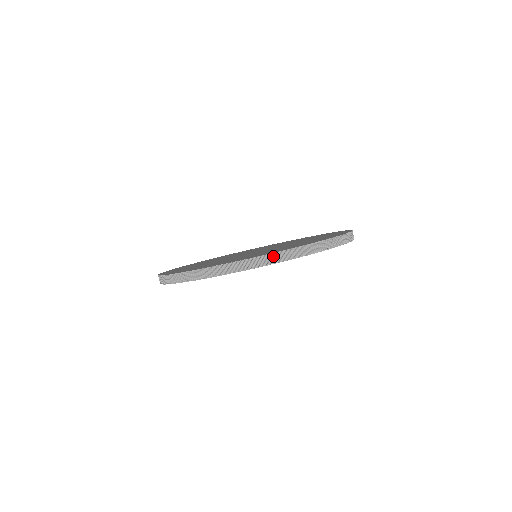
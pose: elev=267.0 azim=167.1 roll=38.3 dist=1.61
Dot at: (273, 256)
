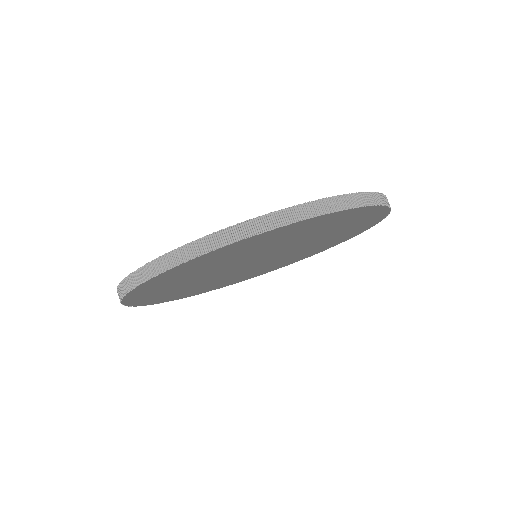
Dot at: (160, 261)
